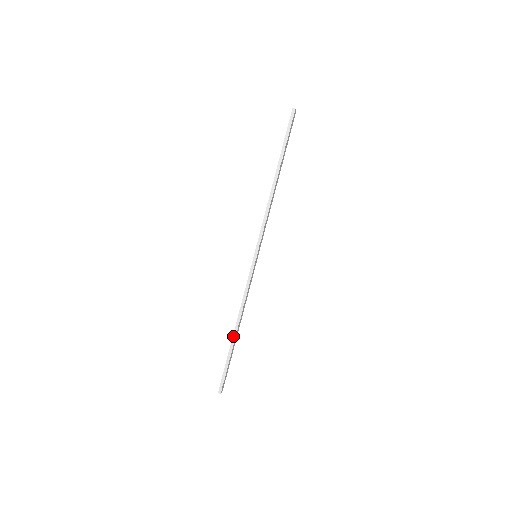
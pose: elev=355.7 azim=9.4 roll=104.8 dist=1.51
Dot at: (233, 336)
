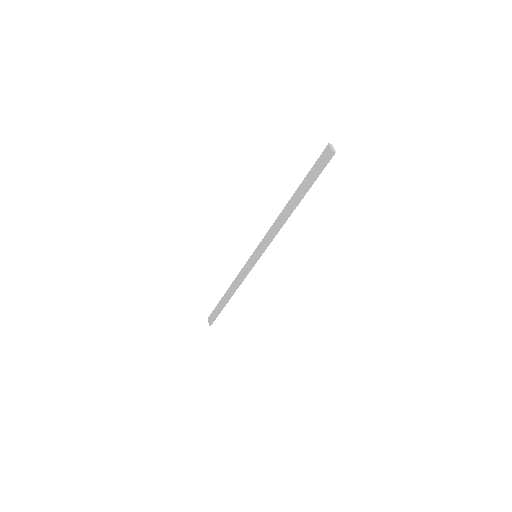
Dot at: (227, 301)
